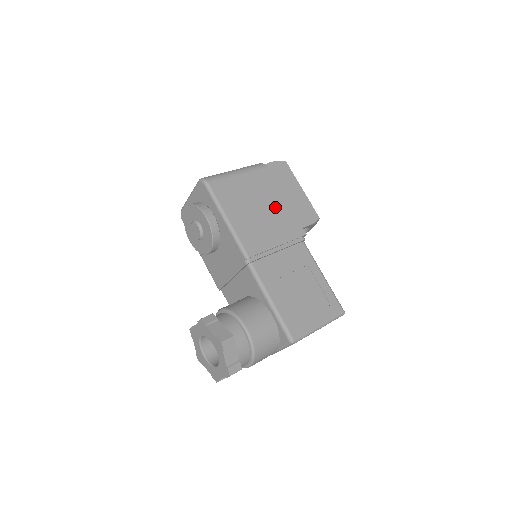
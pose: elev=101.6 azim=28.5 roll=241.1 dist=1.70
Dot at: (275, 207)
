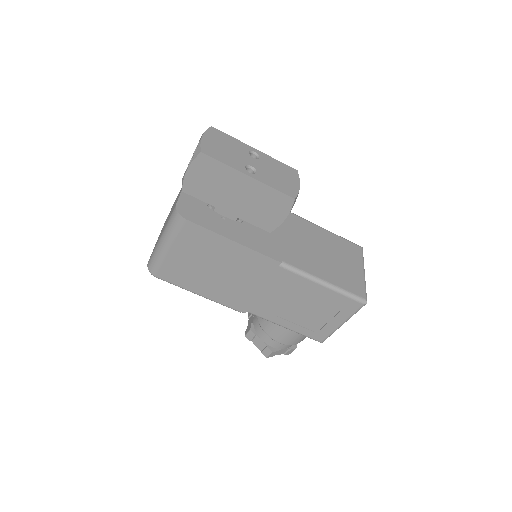
Dot at: (229, 257)
